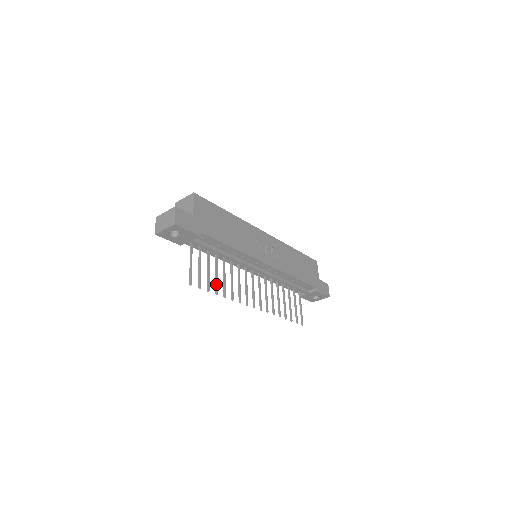
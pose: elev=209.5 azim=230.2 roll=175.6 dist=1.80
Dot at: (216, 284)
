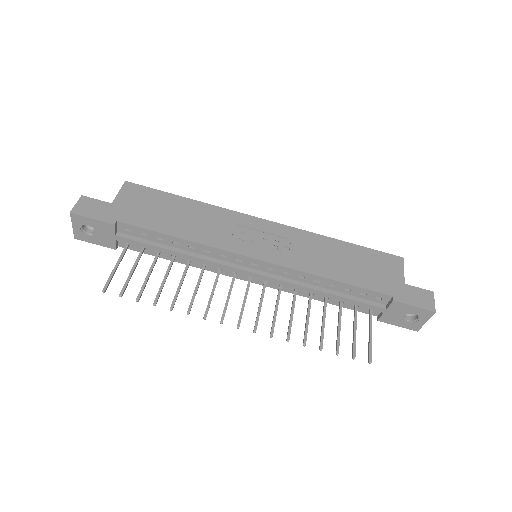
Dot at: occluded
